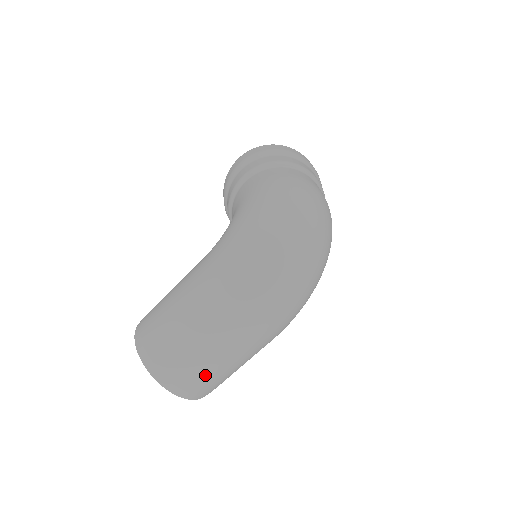
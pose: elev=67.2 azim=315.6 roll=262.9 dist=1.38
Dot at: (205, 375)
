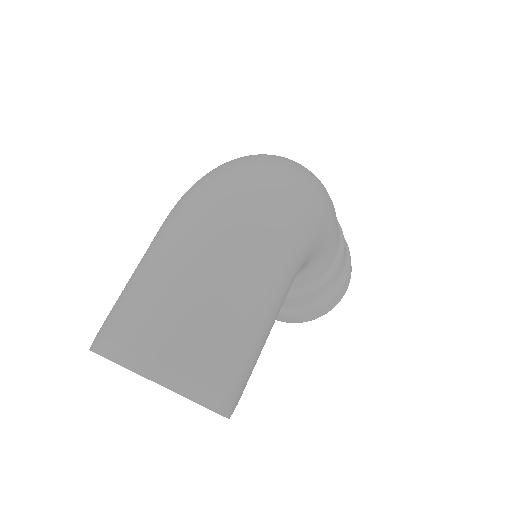
Dot at: (168, 315)
